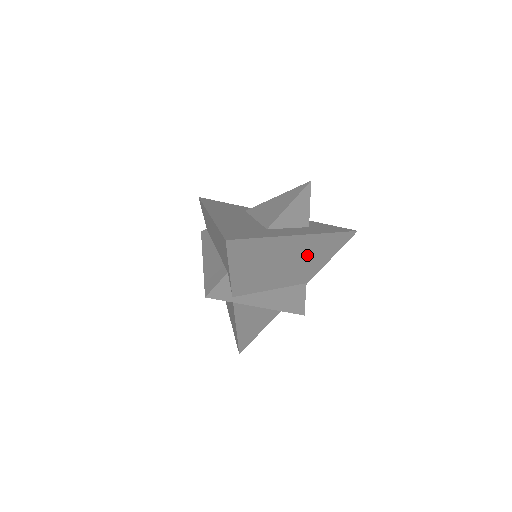
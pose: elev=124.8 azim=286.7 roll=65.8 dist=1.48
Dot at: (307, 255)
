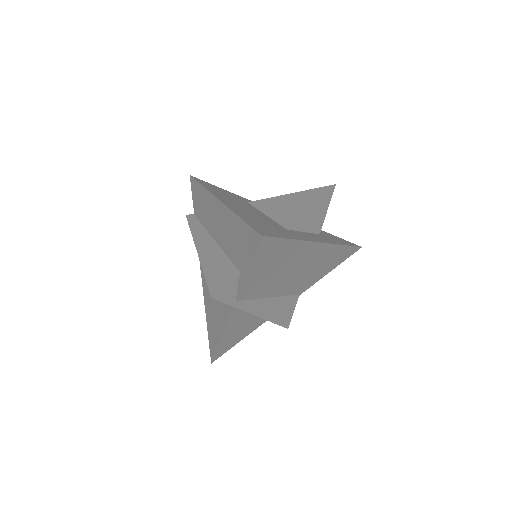
Dot at: (315, 265)
